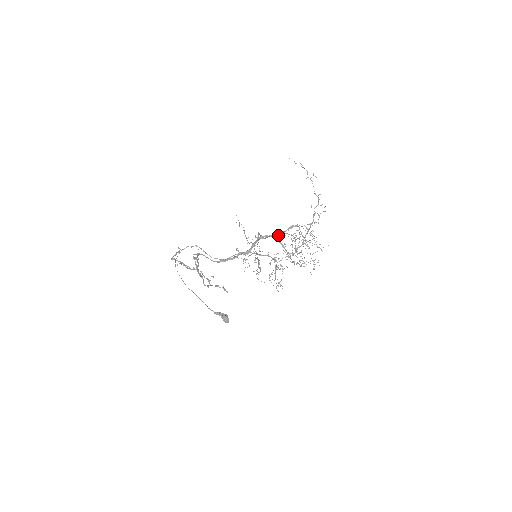
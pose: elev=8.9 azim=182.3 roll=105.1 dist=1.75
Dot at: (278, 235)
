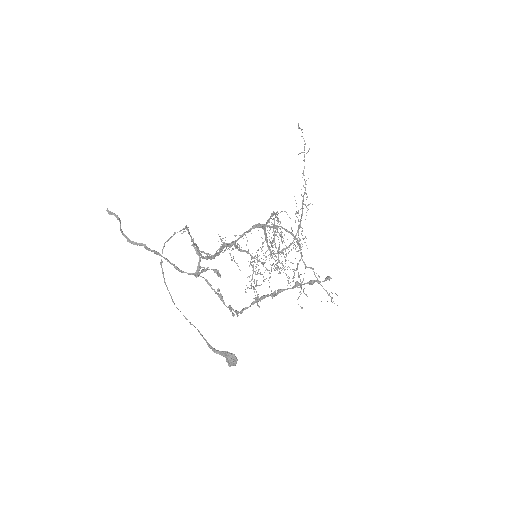
Dot at: occluded
